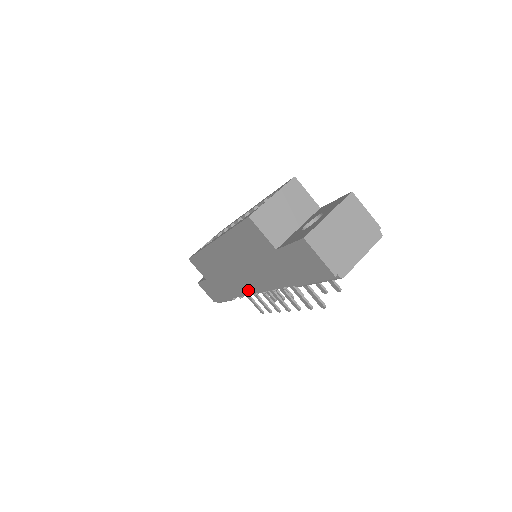
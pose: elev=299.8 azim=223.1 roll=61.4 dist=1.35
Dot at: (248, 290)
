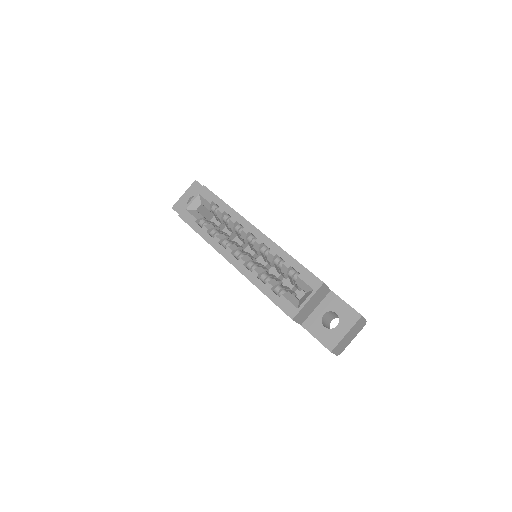
Dot at: occluded
